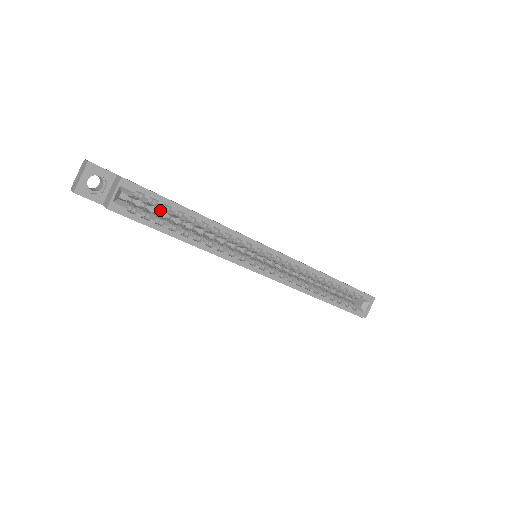
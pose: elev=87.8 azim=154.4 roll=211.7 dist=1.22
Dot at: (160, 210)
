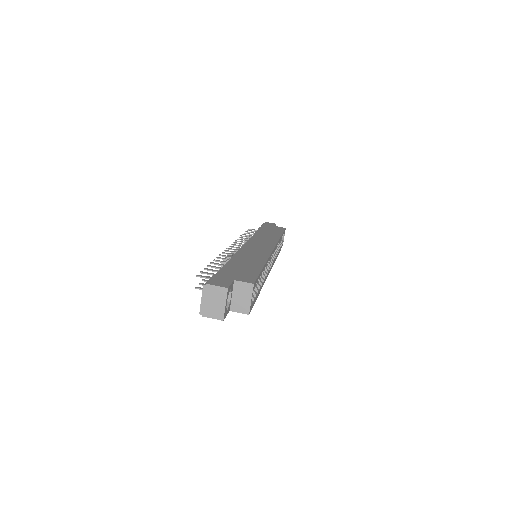
Dot at: occluded
